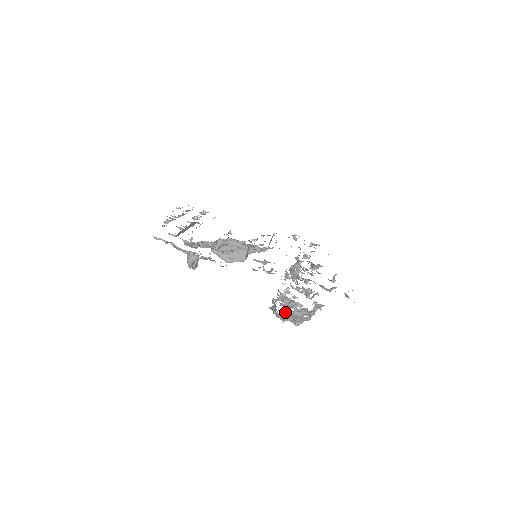
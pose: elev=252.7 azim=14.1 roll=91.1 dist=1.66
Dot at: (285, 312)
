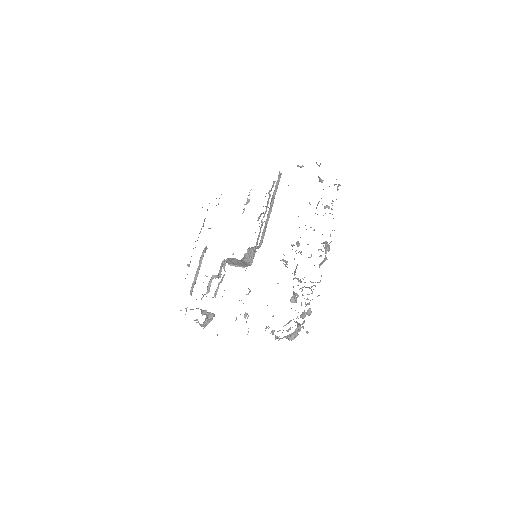
Dot at: occluded
